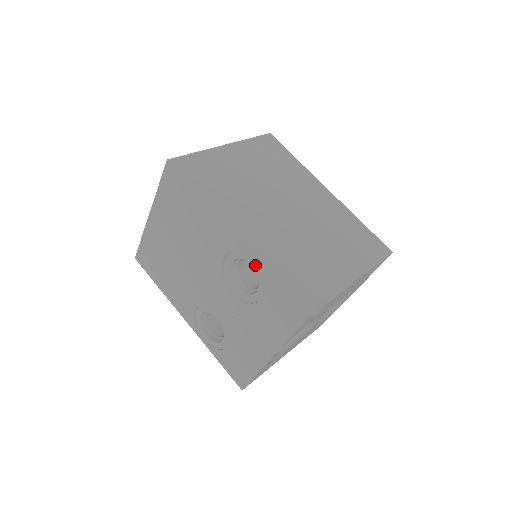
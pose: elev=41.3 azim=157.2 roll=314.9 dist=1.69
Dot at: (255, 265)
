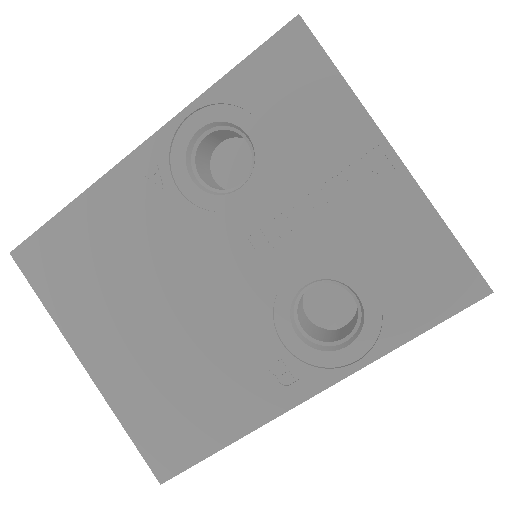
Dot at: (200, 120)
